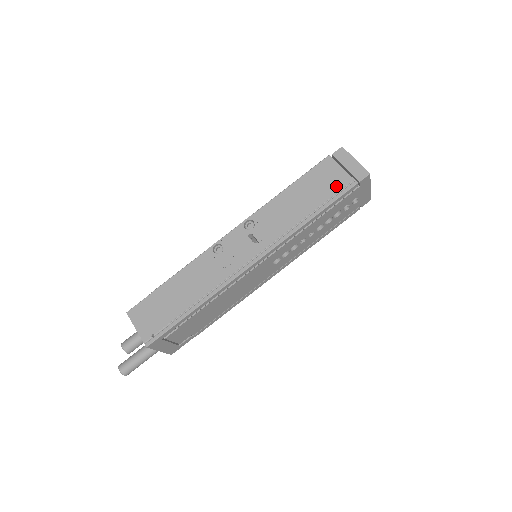
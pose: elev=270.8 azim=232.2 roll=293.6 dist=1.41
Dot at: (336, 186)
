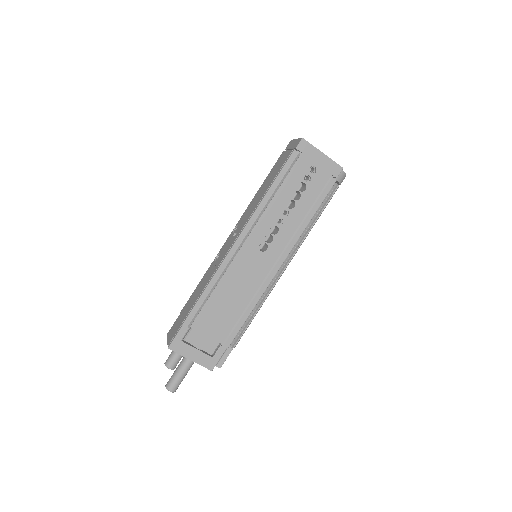
Dot at: (282, 163)
